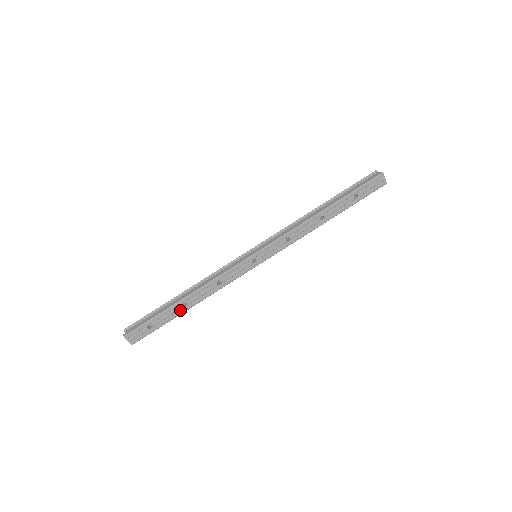
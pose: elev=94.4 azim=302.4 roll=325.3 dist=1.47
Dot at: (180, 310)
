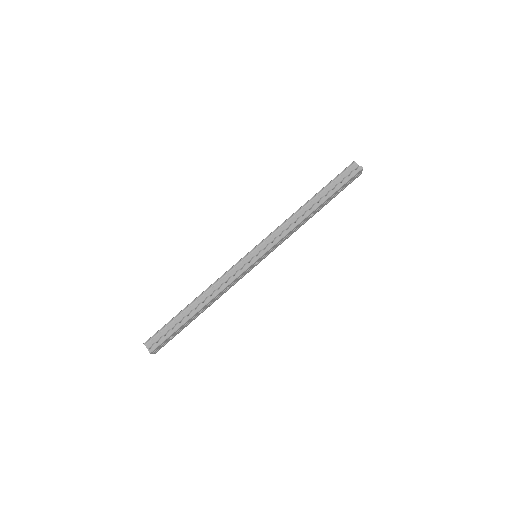
Dot at: (195, 317)
